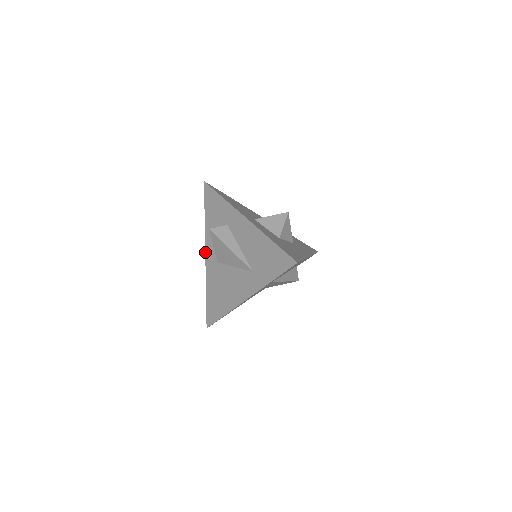
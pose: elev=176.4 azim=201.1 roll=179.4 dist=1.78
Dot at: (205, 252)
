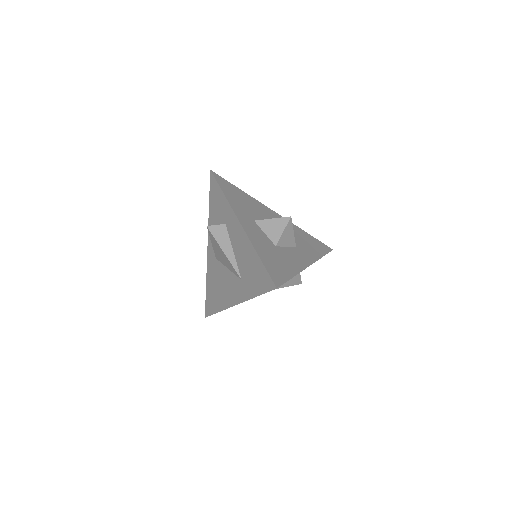
Dot at: occluded
